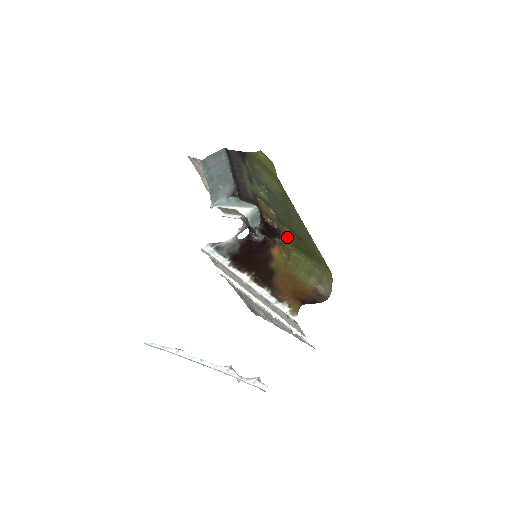
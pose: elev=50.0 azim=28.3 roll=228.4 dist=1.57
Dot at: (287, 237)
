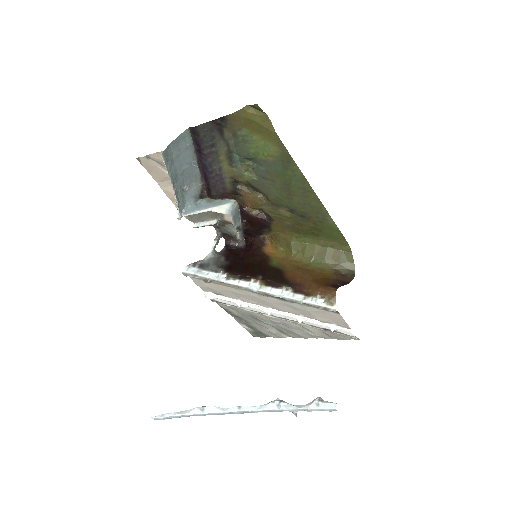
Dot at: (283, 223)
